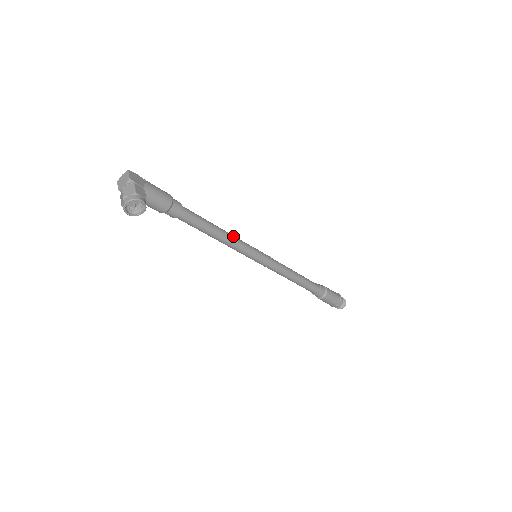
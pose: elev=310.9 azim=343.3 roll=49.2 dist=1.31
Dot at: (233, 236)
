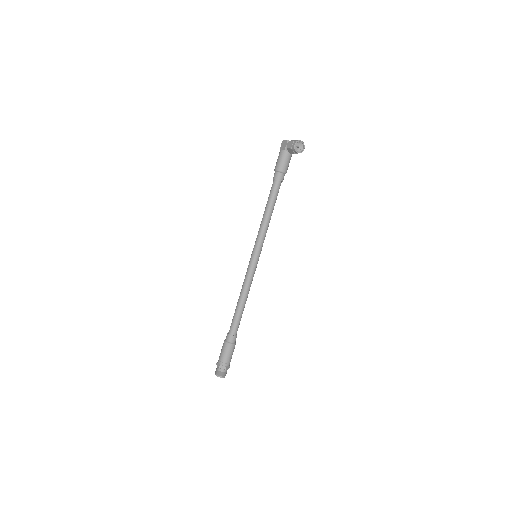
Dot at: (267, 228)
